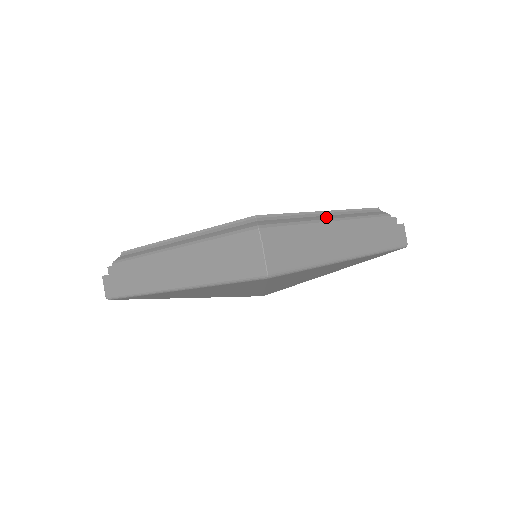
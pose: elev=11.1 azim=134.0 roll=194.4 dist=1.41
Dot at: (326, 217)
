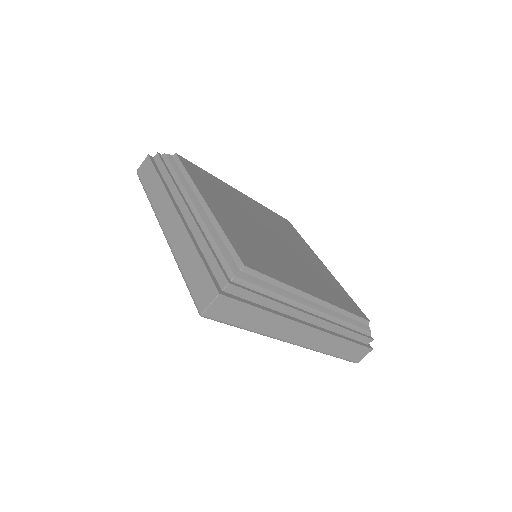
Dot at: (307, 302)
